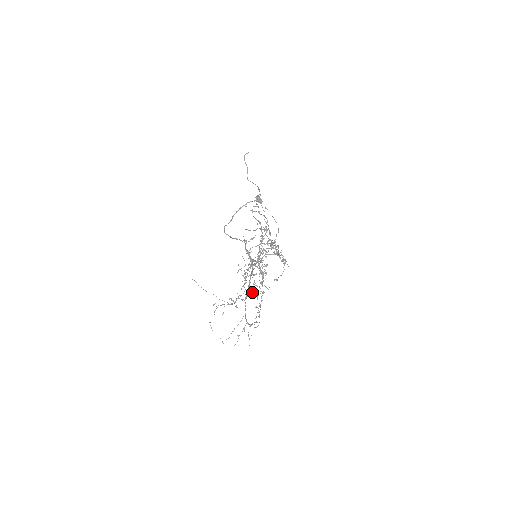
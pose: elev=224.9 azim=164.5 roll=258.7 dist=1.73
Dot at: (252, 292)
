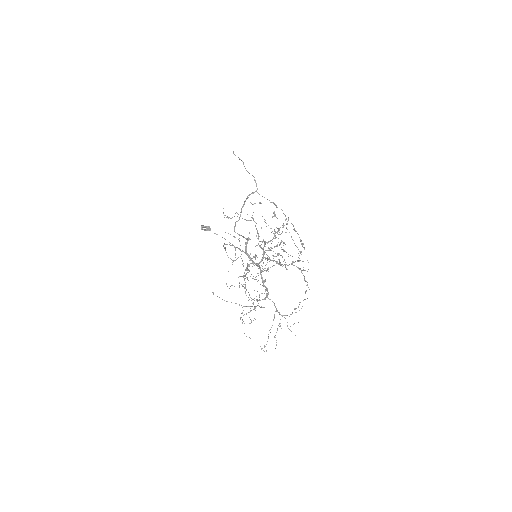
Dot at: occluded
